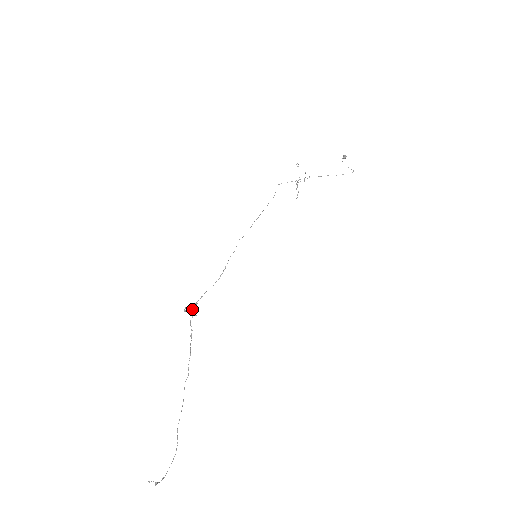
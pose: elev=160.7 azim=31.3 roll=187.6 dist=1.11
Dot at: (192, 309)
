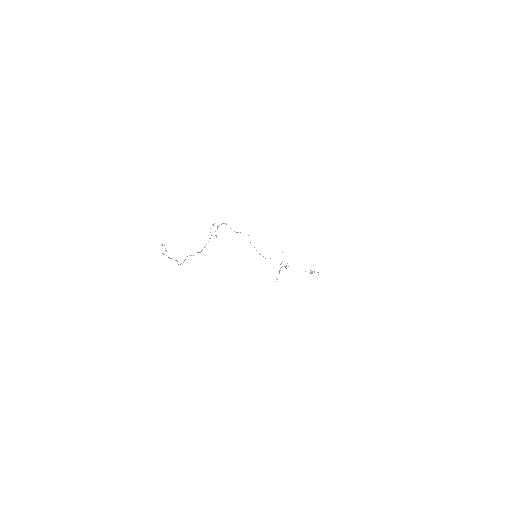
Dot at: (218, 226)
